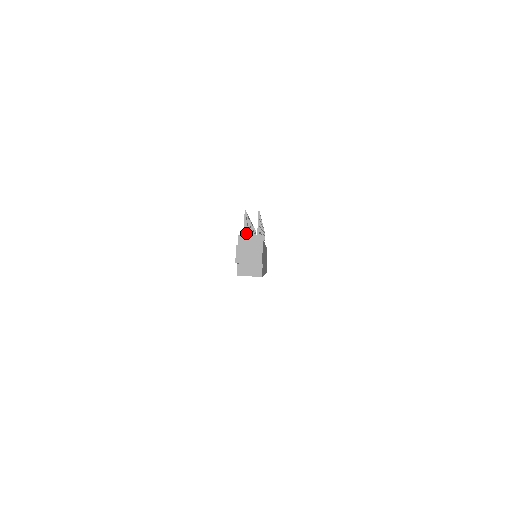
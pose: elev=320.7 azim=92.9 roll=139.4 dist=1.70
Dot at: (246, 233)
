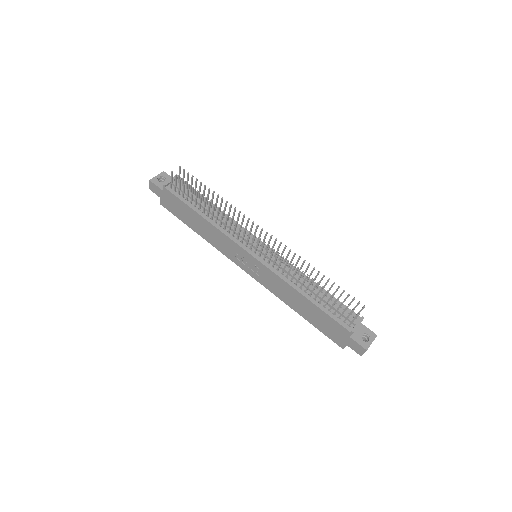
Dot at: occluded
